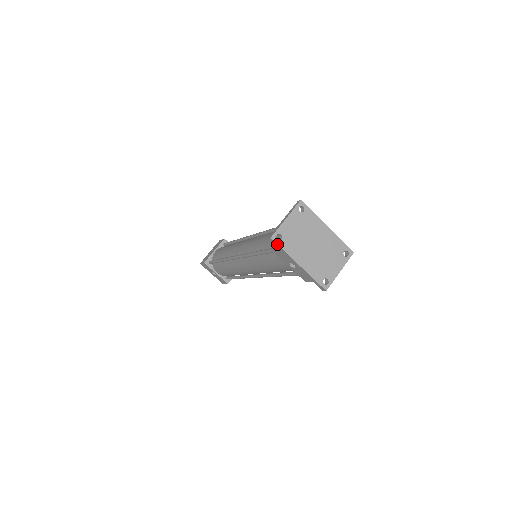
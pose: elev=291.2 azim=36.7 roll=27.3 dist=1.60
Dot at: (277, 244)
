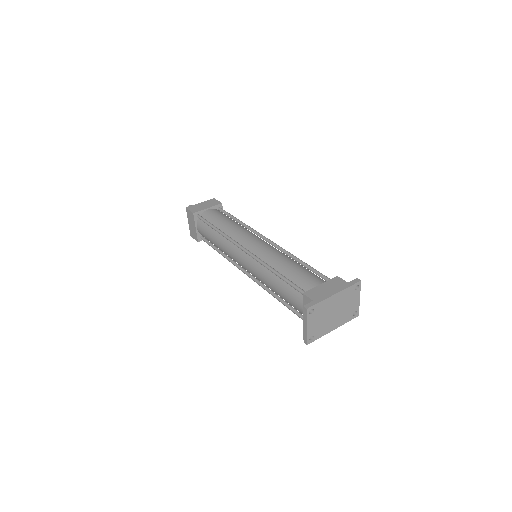
Dot at: (313, 341)
